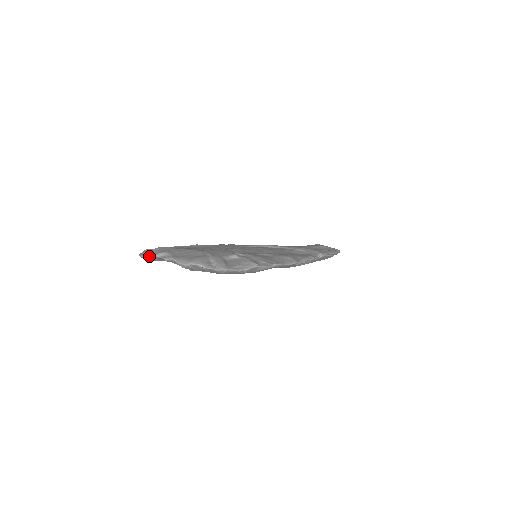
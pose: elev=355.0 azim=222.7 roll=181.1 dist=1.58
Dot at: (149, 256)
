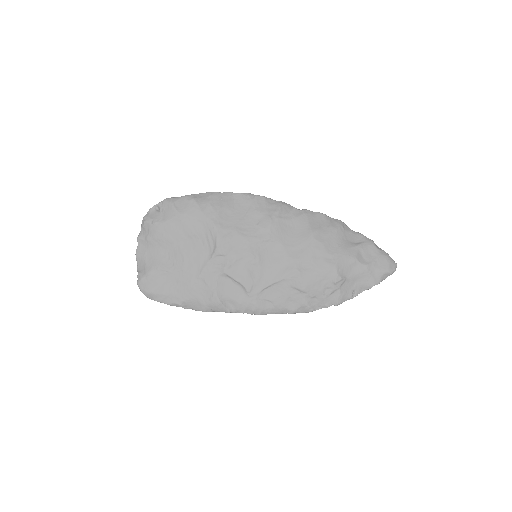
Dot at: (140, 271)
